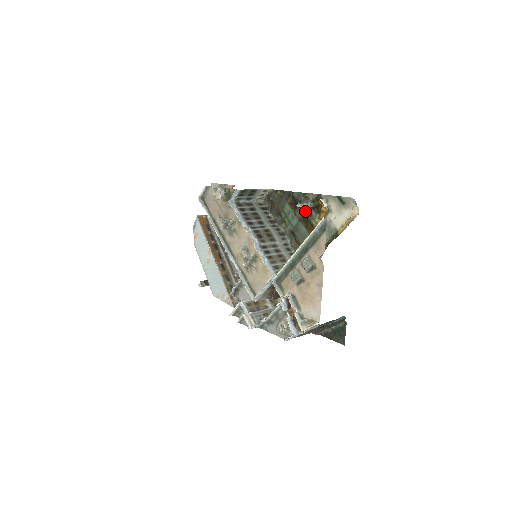
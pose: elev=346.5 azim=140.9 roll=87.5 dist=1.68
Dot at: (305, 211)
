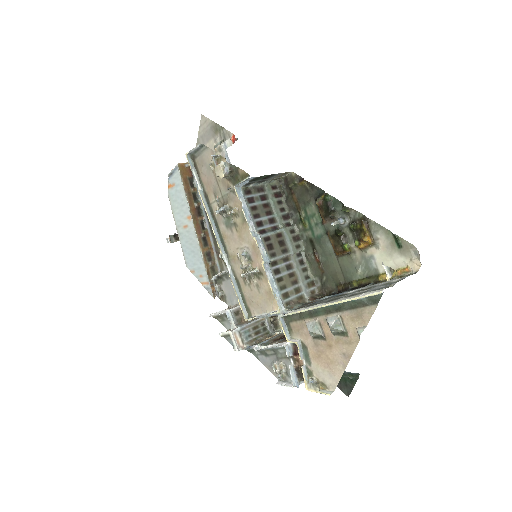
Dot at: (338, 226)
